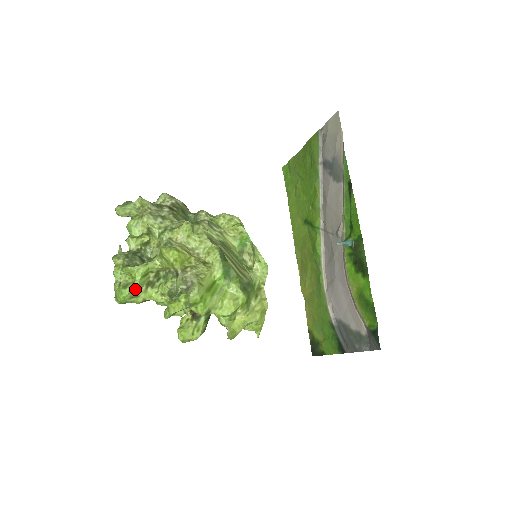
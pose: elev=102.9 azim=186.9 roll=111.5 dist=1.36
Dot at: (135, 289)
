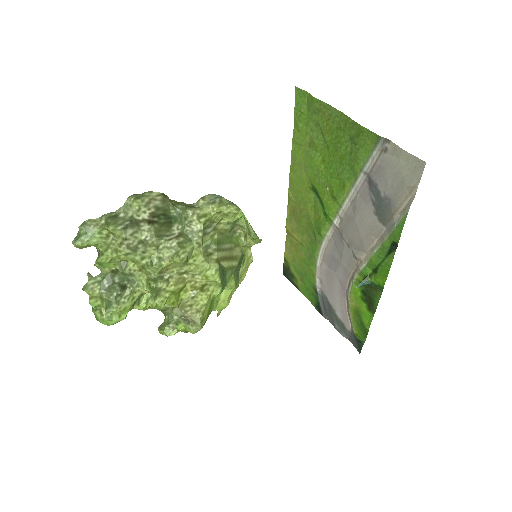
Dot at: (123, 319)
